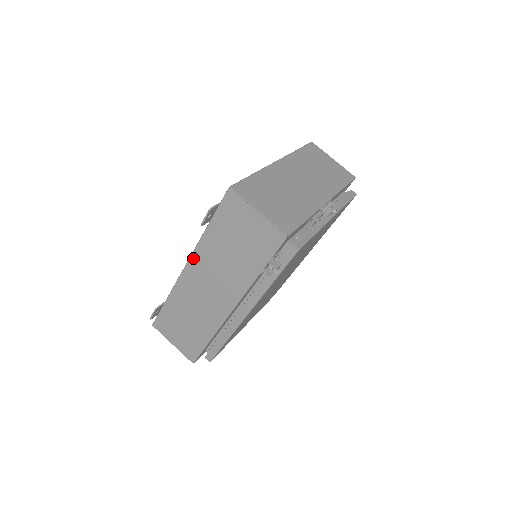
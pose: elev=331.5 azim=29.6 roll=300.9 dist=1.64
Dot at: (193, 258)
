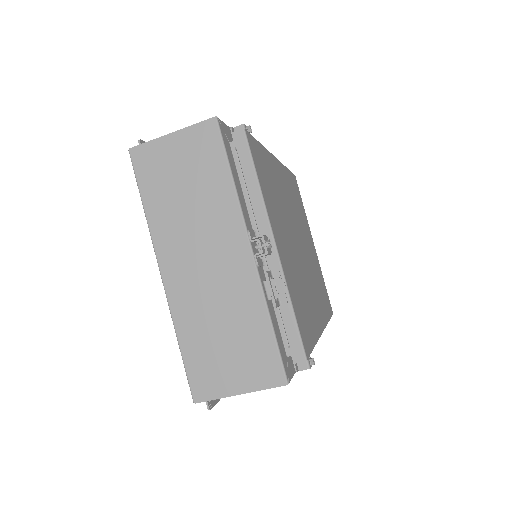
Dot at: occluded
